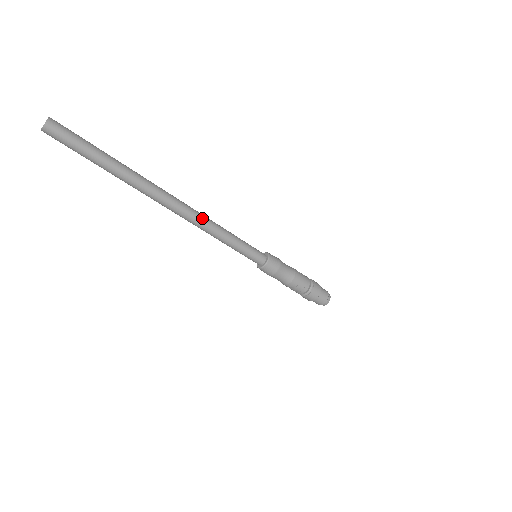
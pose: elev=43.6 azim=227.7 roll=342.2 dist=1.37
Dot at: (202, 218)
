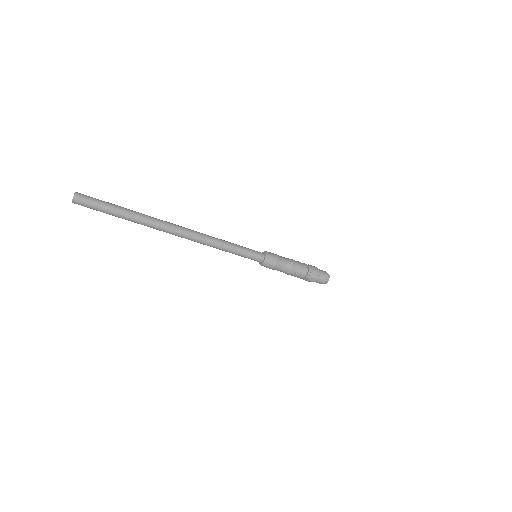
Dot at: (204, 237)
